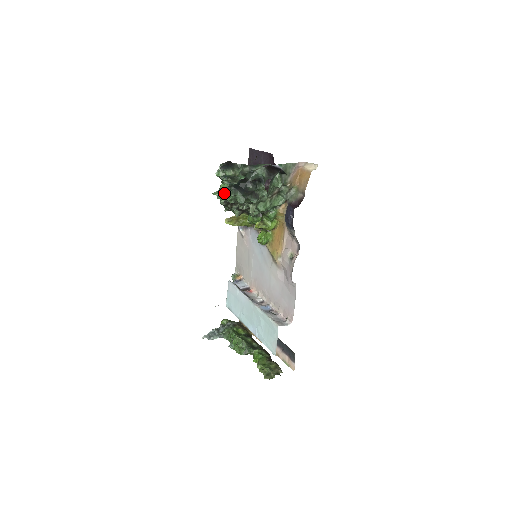
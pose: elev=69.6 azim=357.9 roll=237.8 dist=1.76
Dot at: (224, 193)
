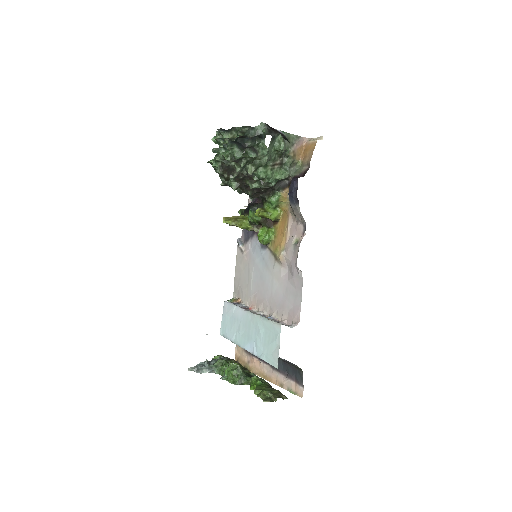
Dot at: occluded
